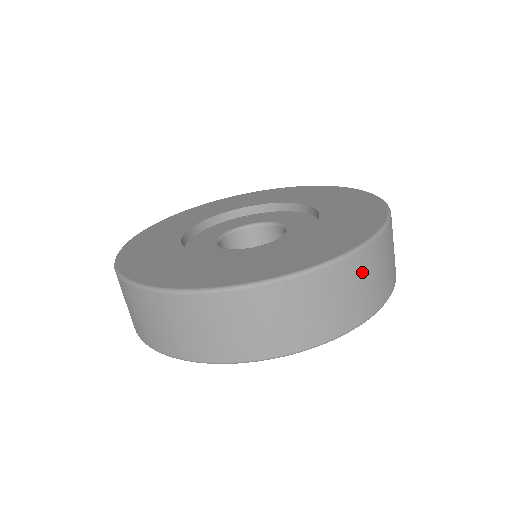
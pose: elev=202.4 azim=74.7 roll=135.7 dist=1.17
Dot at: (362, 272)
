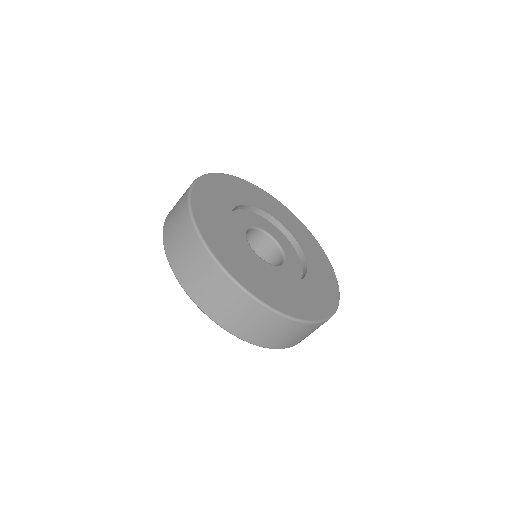
Dot at: occluded
